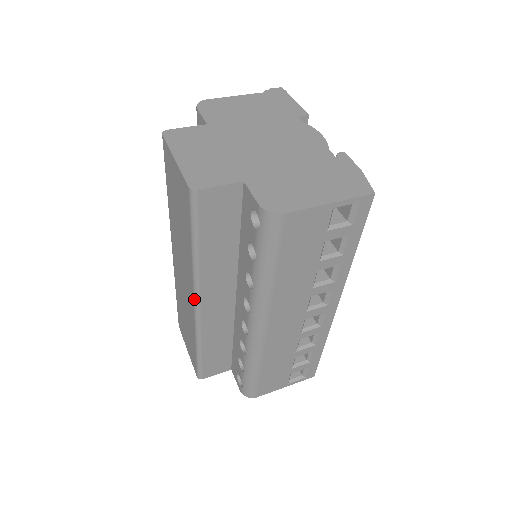
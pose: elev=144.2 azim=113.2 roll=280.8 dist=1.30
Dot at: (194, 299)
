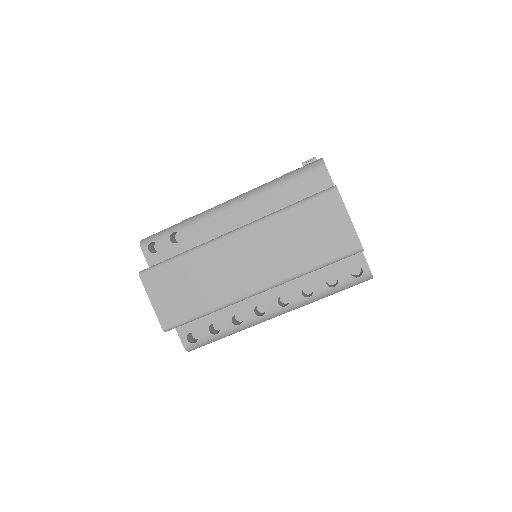
Dot at: (265, 288)
